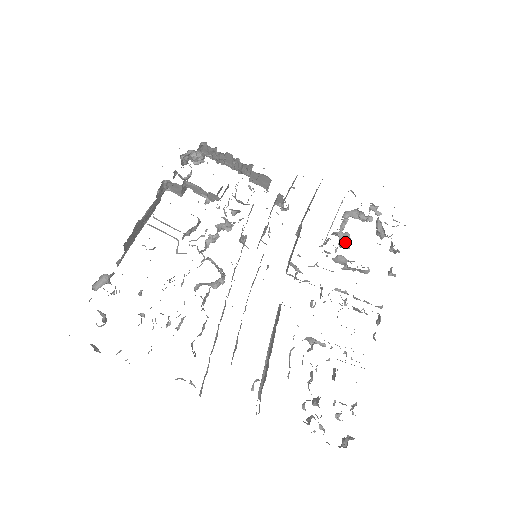
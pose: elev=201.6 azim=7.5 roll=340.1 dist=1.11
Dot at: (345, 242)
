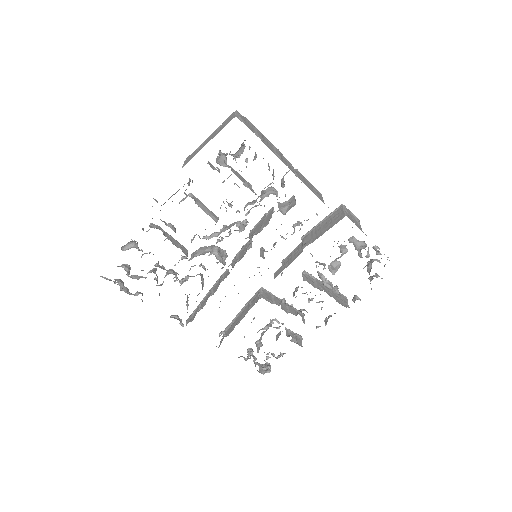
Dot at: (333, 270)
